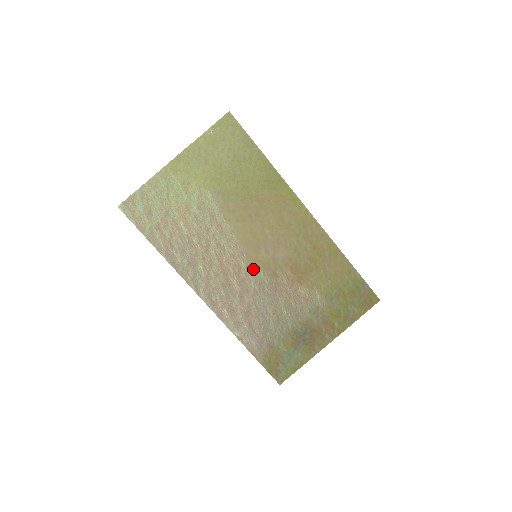
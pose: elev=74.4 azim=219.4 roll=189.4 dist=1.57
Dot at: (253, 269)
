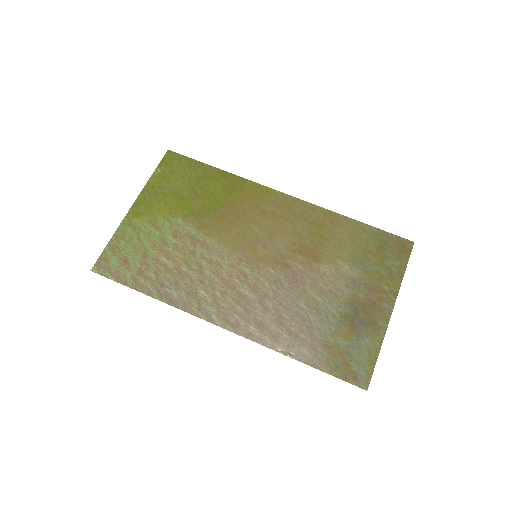
Dot at: (260, 270)
